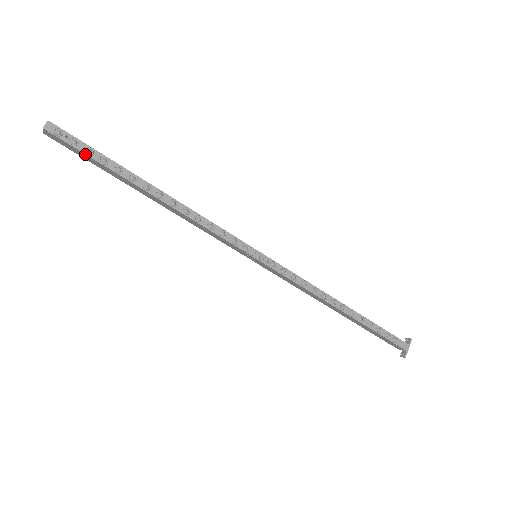
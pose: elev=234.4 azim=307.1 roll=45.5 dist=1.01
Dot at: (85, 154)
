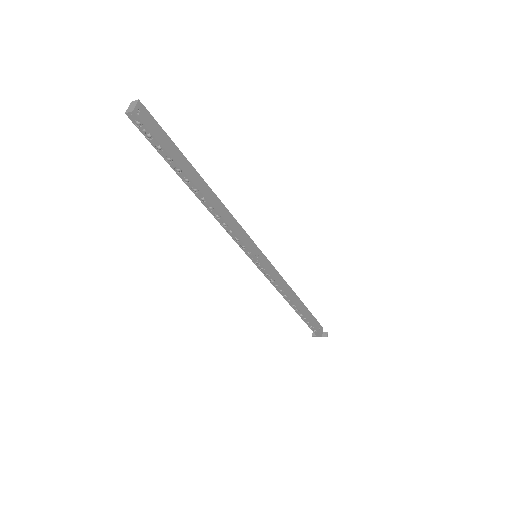
Dot at: (154, 147)
